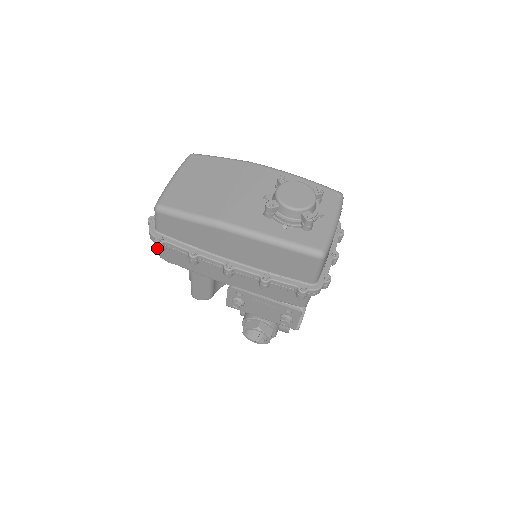
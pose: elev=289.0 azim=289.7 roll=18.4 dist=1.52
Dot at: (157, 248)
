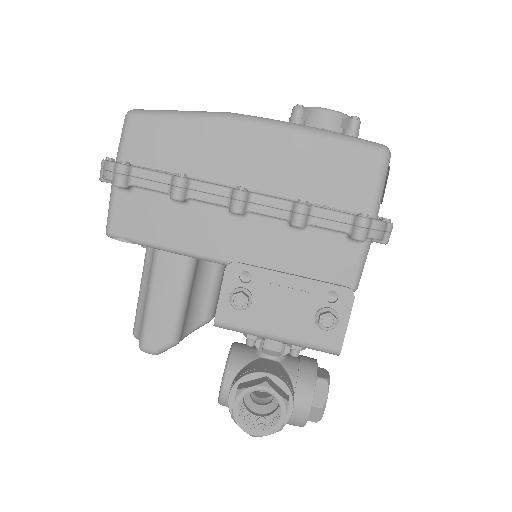
Dot at: (116, 179)
